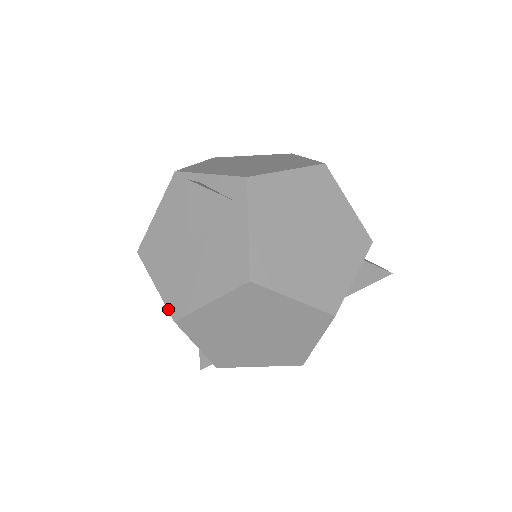
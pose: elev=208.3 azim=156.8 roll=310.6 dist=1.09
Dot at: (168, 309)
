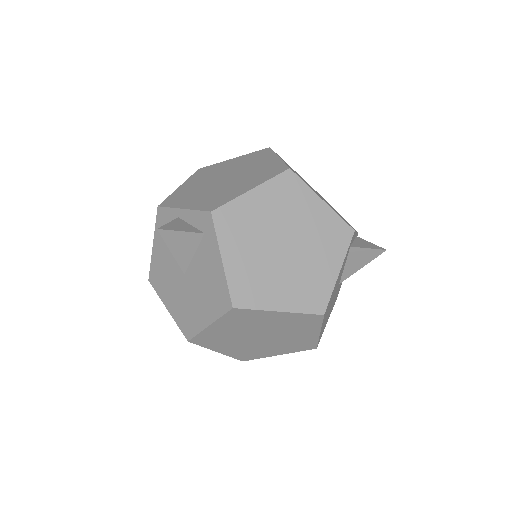
Dot at: (181, 331)
